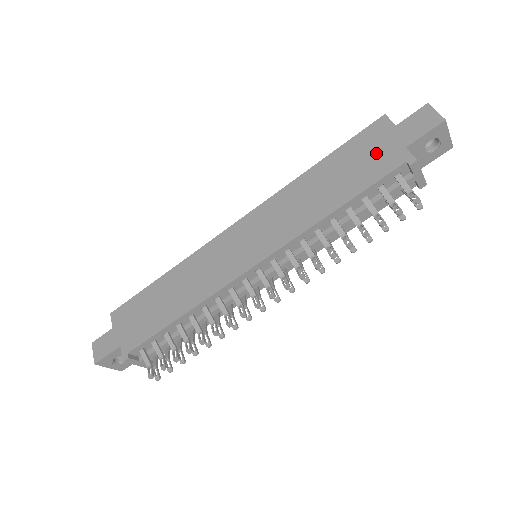
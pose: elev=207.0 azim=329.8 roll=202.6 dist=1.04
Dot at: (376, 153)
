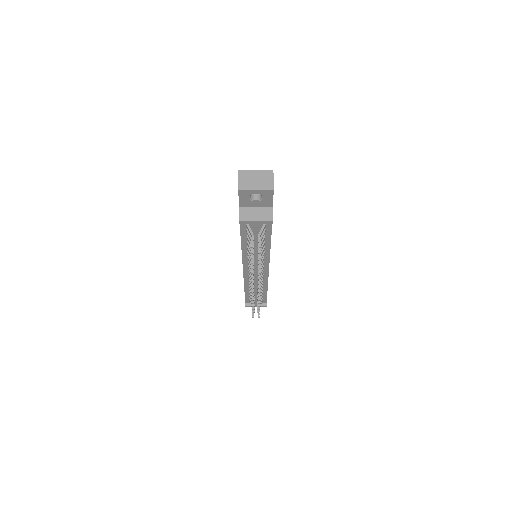
Dot at: occluded
